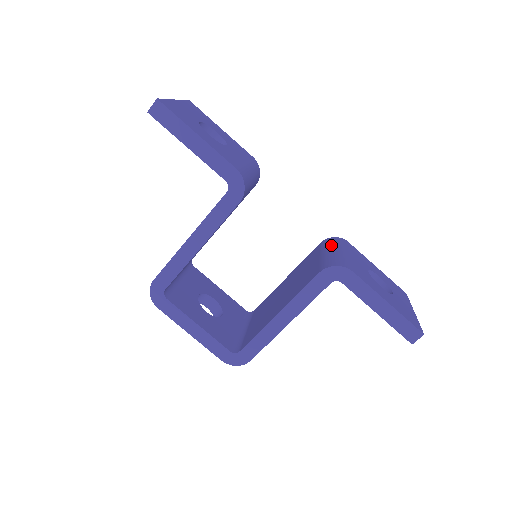
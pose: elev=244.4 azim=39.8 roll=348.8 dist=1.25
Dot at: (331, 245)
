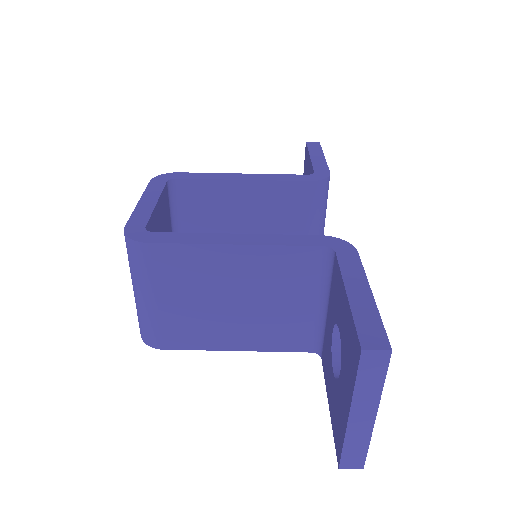
Dot at: occluded
